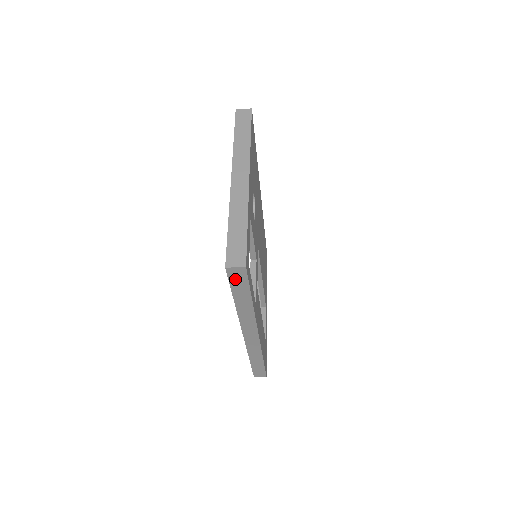
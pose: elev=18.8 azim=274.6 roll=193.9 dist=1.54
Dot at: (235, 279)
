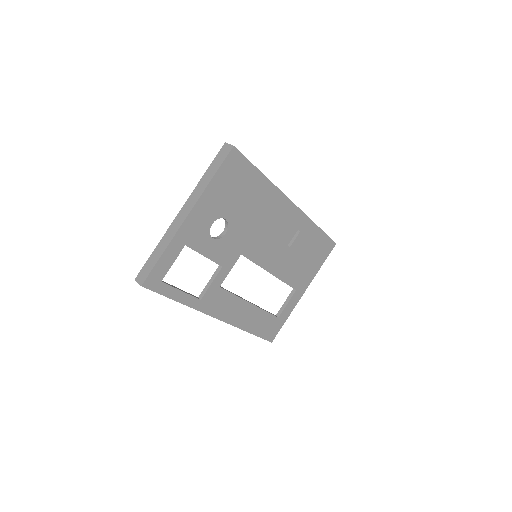
Dot at: occluded
